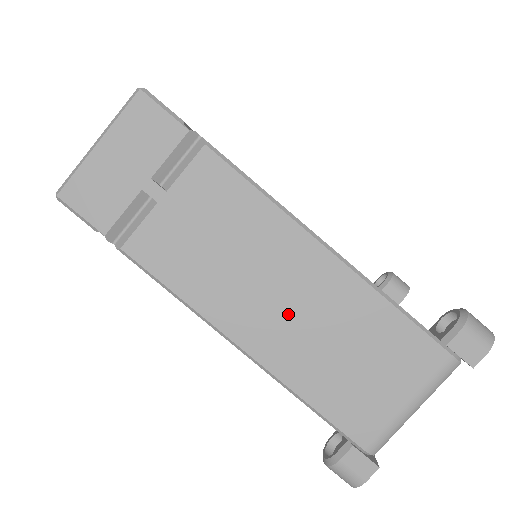
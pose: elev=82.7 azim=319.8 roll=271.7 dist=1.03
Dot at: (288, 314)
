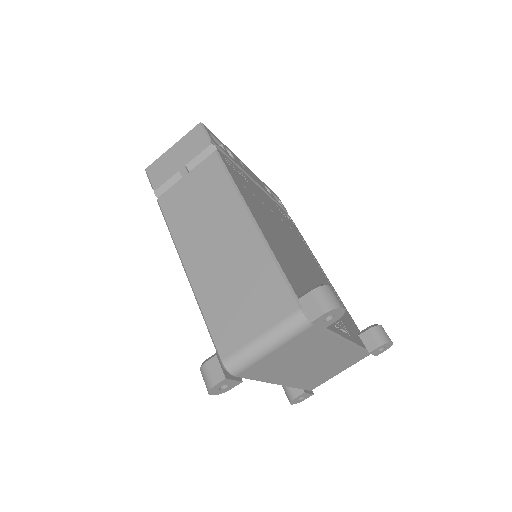
Dot at: (215, 253)
